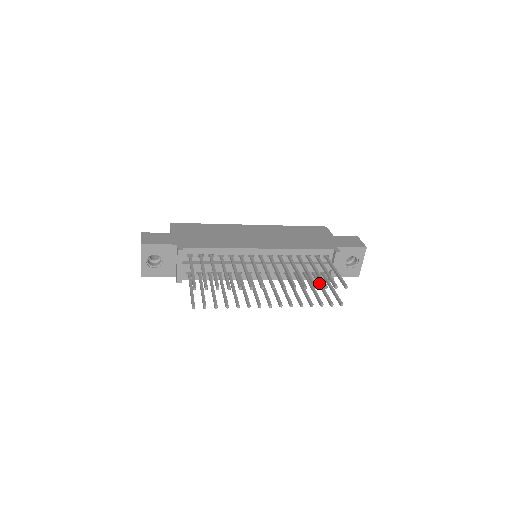
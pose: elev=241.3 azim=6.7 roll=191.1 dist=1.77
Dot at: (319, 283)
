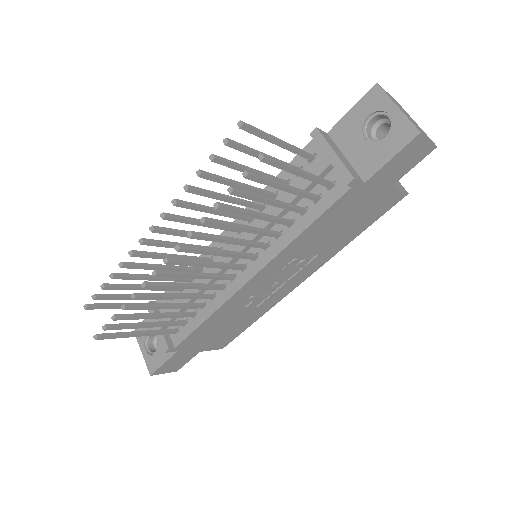
Dot at: (290, 190)
